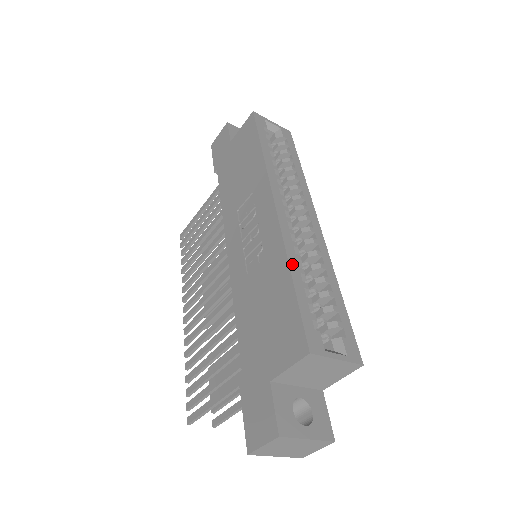
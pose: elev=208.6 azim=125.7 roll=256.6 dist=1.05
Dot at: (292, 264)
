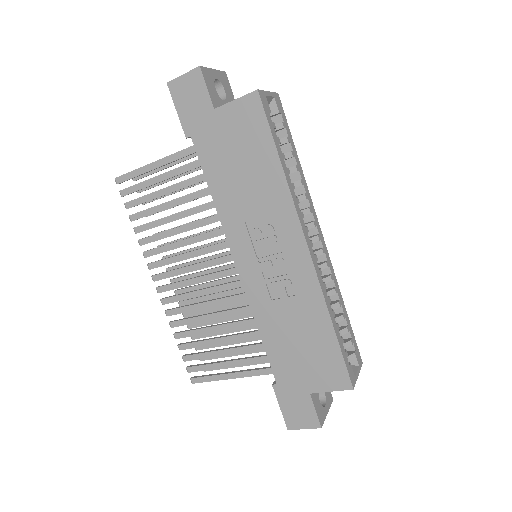
Dot at: (331, 313)
